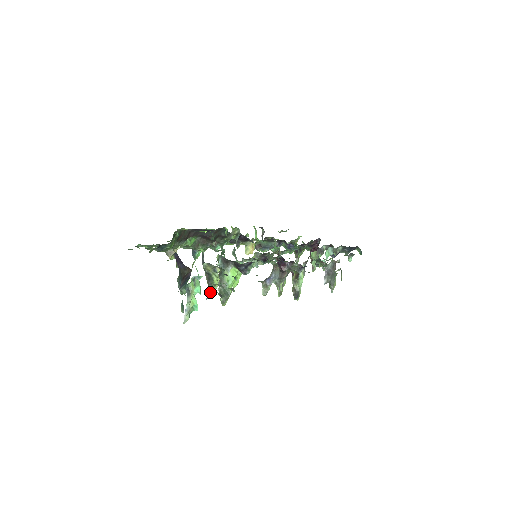
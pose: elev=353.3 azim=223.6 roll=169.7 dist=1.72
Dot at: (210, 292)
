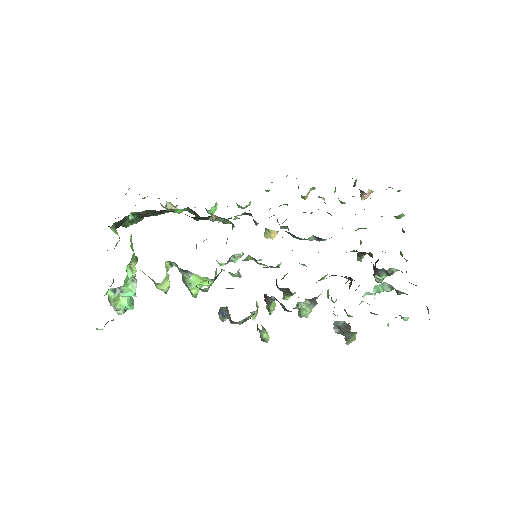
Dot at: (96, 328)
